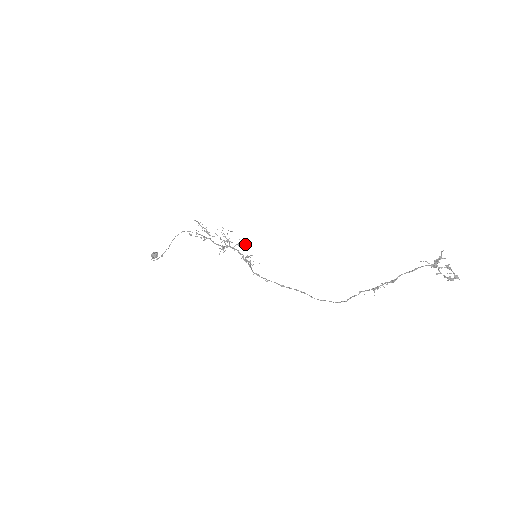
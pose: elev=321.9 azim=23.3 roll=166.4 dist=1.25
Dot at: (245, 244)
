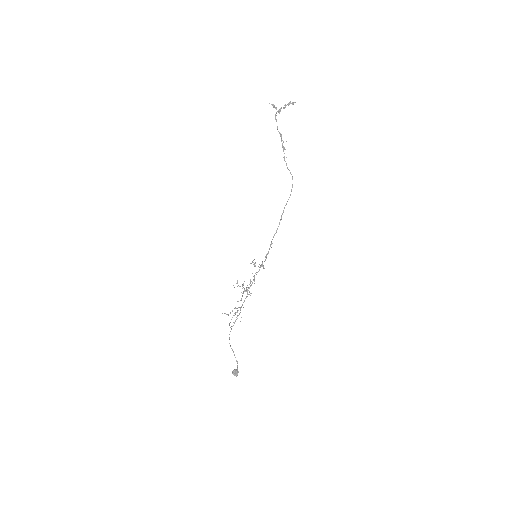
Dot at: (253, 276)
